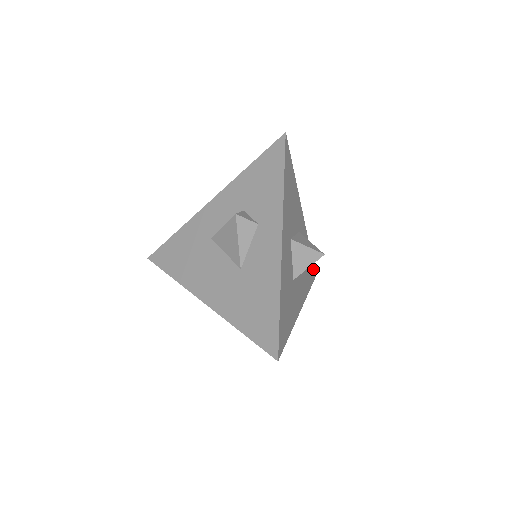
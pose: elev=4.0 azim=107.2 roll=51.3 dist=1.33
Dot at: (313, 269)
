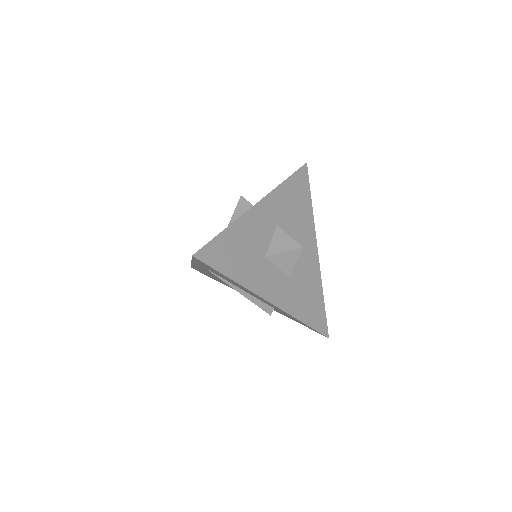
Dot at: (323, 322)
